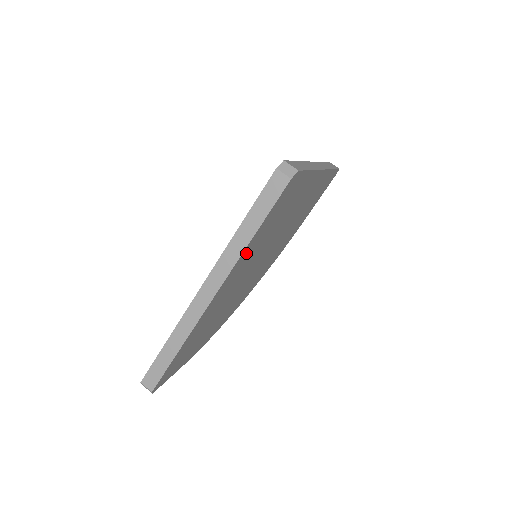
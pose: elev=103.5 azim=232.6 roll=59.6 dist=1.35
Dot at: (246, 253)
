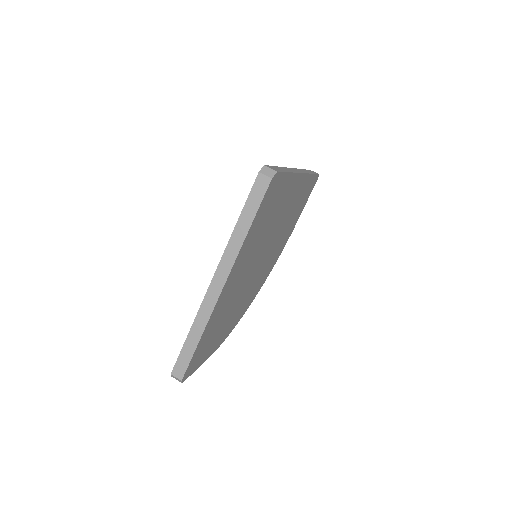
Dot at: (245, 247)
